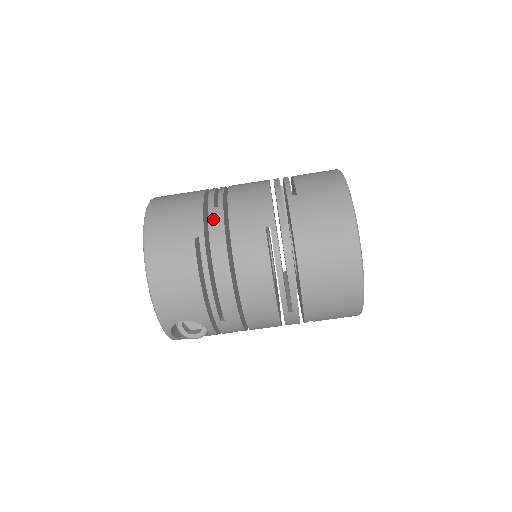
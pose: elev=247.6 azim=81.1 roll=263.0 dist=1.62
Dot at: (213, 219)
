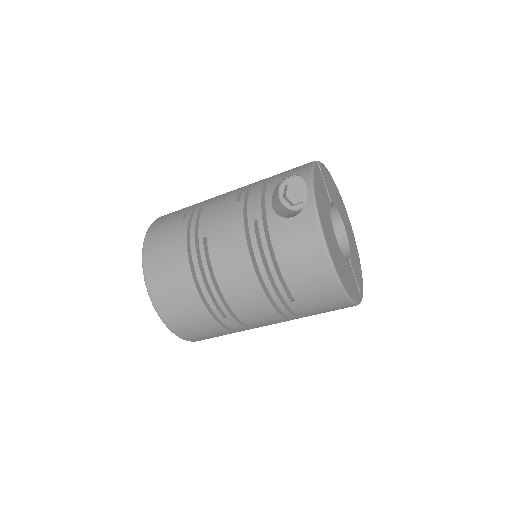
Dot at: (230, 325)
